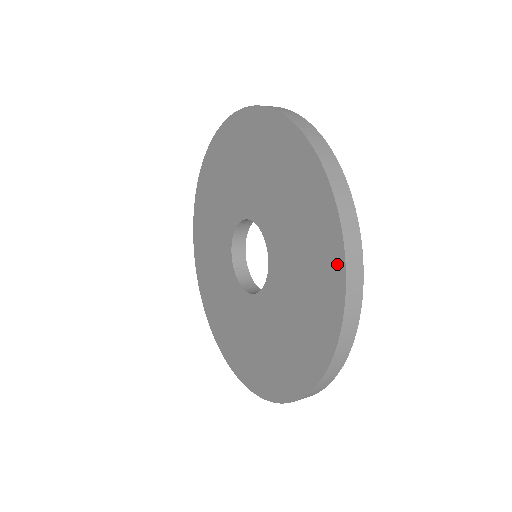
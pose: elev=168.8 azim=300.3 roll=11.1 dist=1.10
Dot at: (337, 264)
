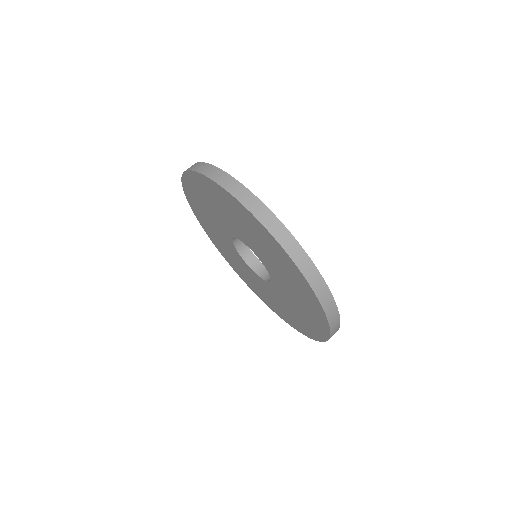
Dot at: (315, 300)
